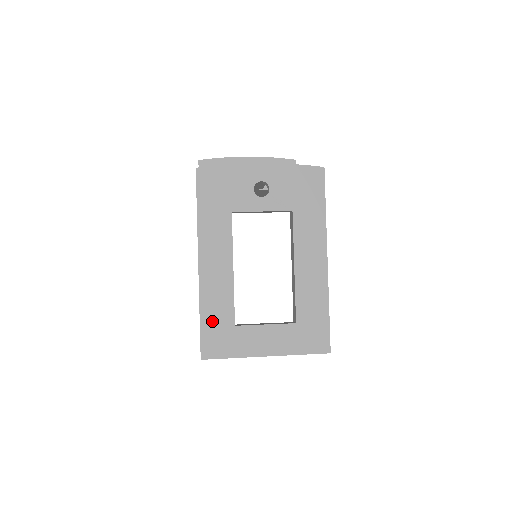
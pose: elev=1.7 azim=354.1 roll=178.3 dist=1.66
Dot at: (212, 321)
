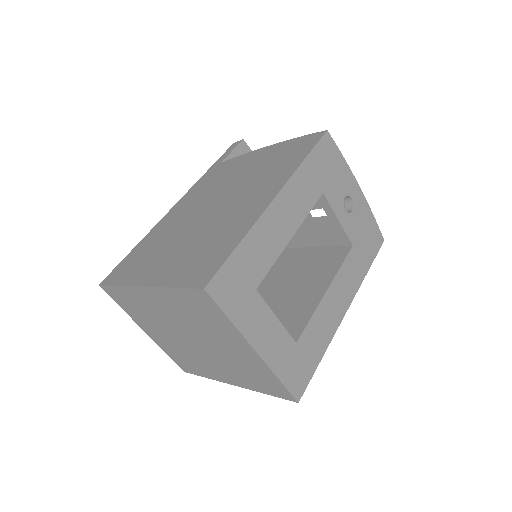
Dot at: (244, 262)
